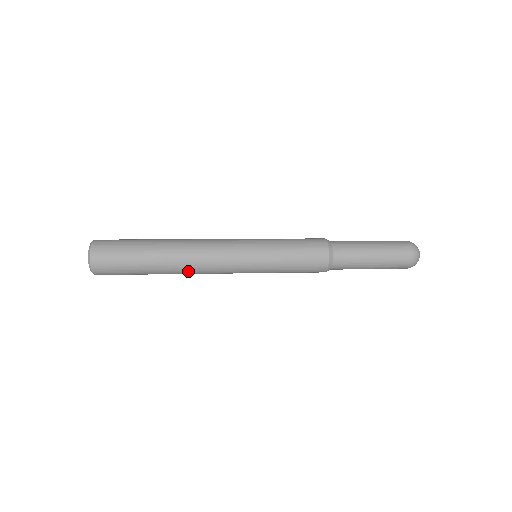
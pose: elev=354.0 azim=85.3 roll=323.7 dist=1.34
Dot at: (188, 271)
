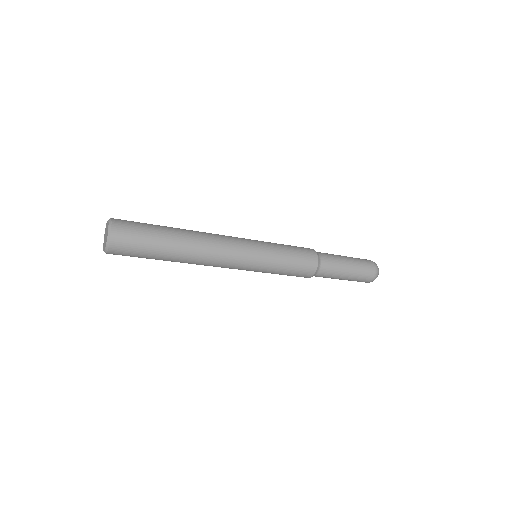
Dot at: (202, 254)
